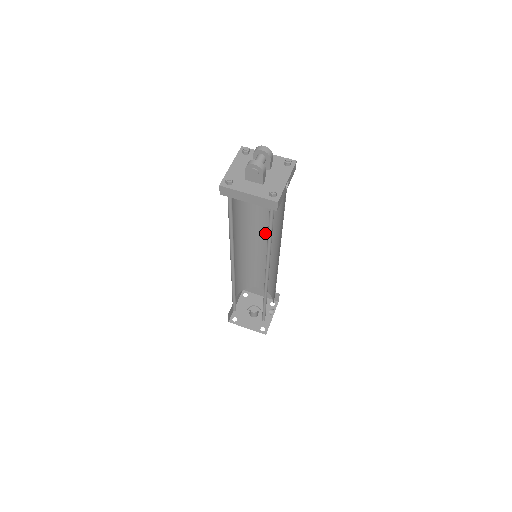
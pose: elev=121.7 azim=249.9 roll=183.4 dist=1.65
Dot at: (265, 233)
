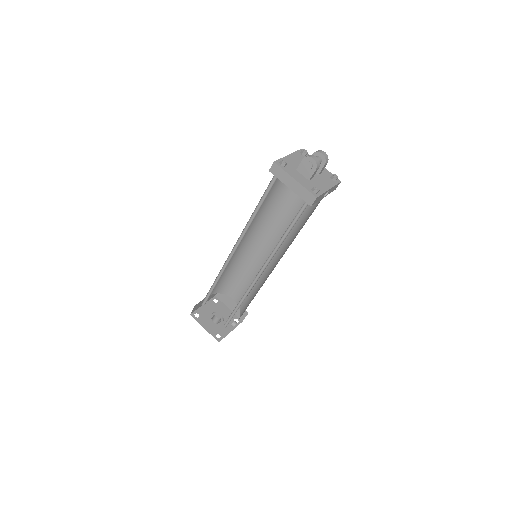
Dot at: (273, 242)
